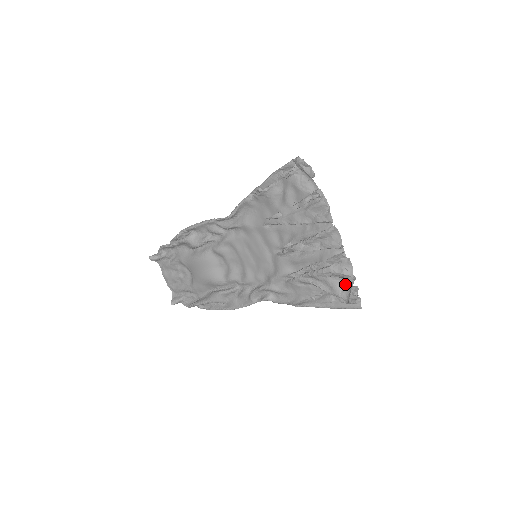
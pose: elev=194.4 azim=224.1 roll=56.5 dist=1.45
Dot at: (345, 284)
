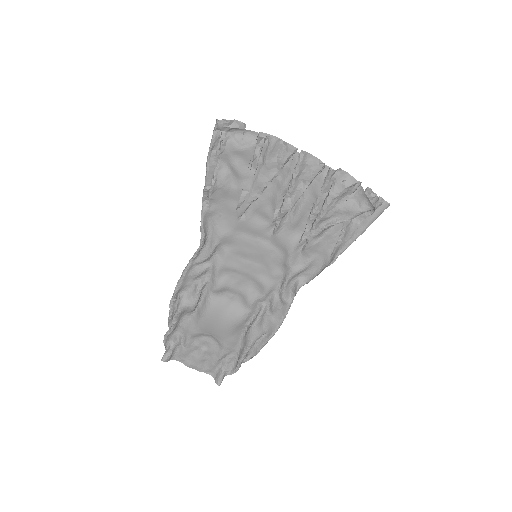
Dot at: (356, 197)
